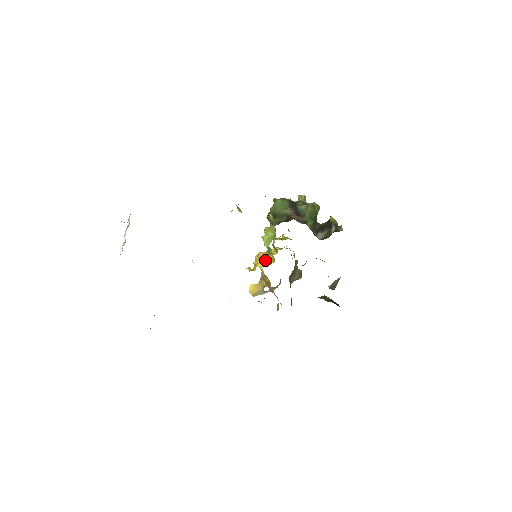
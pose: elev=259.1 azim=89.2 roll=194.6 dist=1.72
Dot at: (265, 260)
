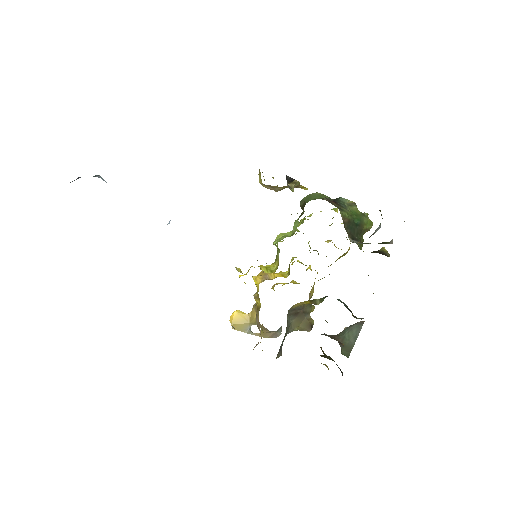
Dot at: (265, 266)
